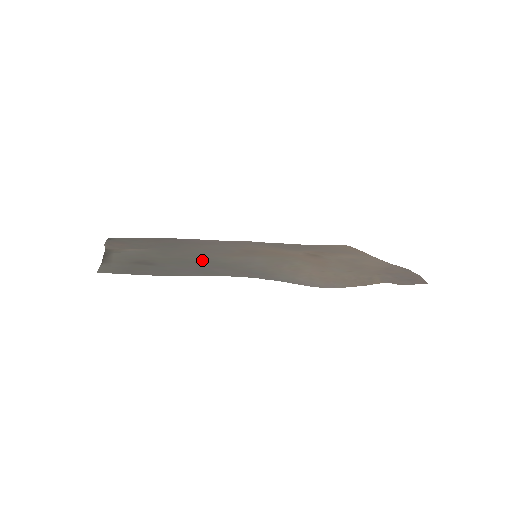
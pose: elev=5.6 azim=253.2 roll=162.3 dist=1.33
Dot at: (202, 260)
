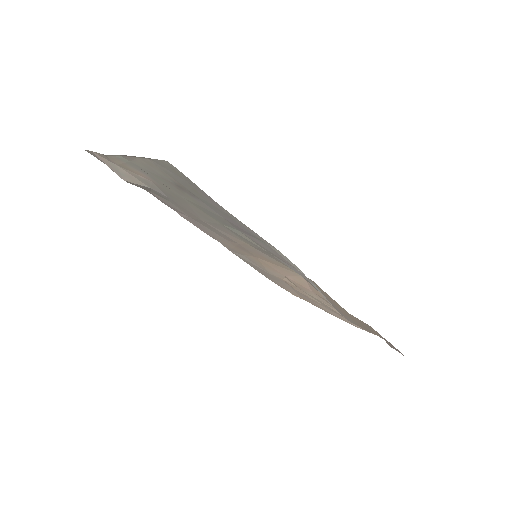
Dot at: (227, 227)
